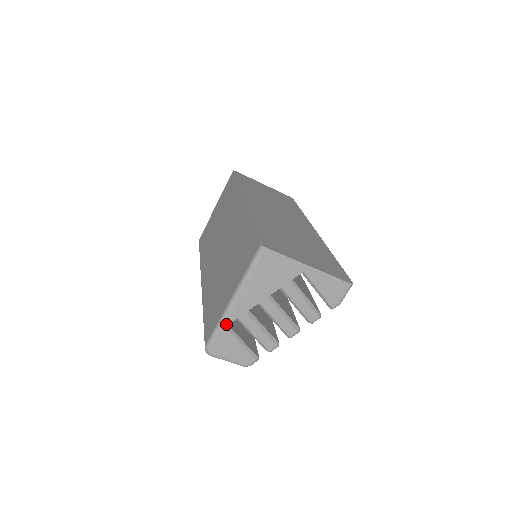
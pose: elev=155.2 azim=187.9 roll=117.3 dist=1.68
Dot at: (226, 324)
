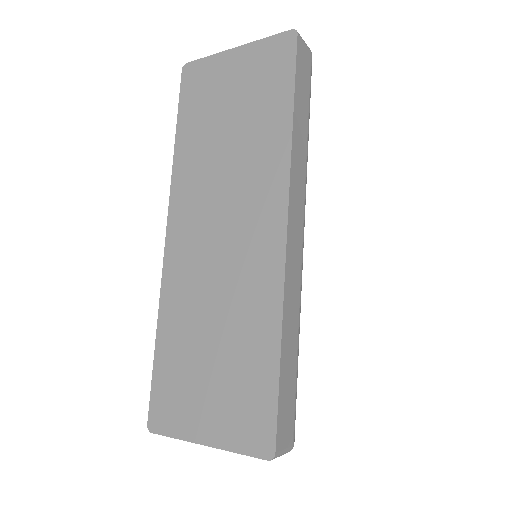
Dot at: occluded
